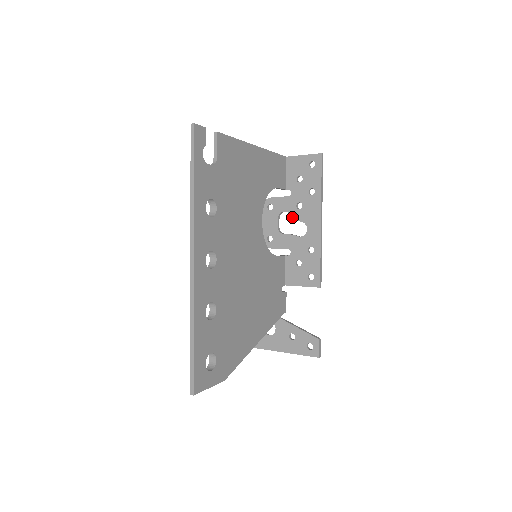
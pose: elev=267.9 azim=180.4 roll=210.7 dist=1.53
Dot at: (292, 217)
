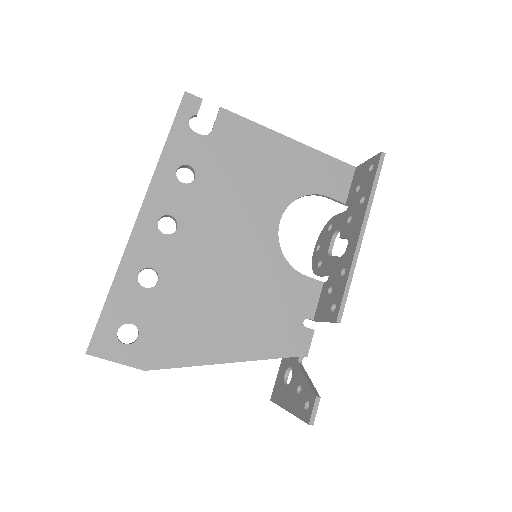
Dot at: (341, 234)
